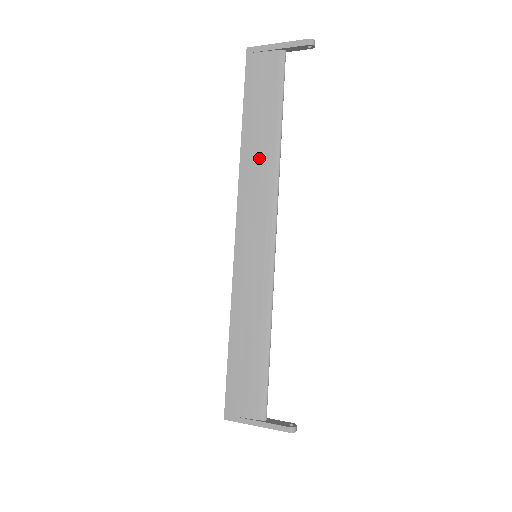
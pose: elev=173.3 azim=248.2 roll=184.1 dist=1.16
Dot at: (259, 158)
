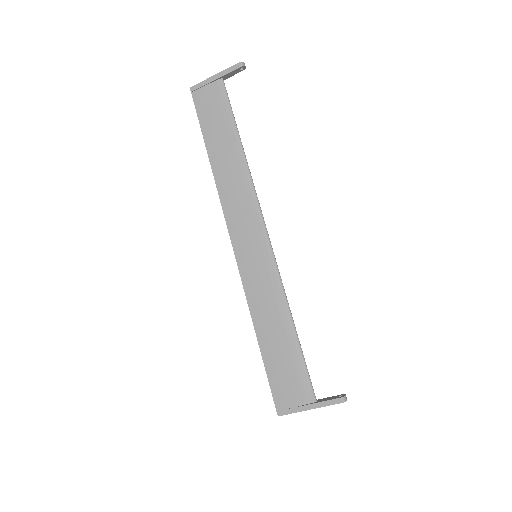
Dot at: (230, 172)
